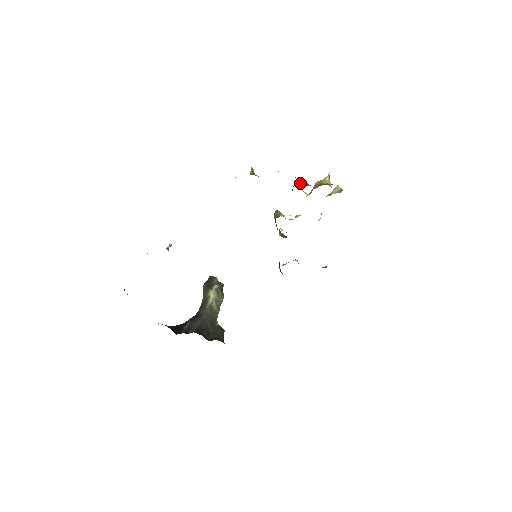
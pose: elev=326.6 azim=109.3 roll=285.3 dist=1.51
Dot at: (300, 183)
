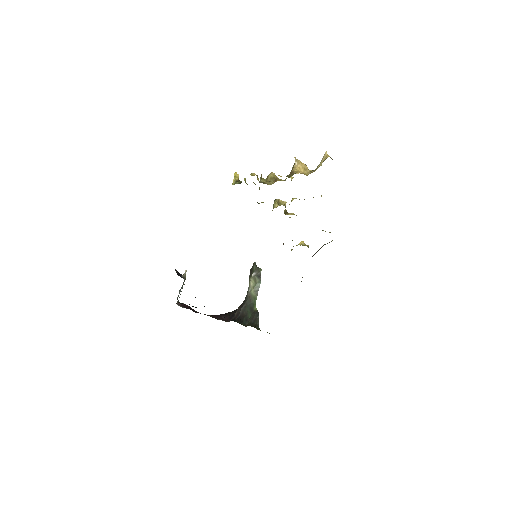
Dot at: occluded
